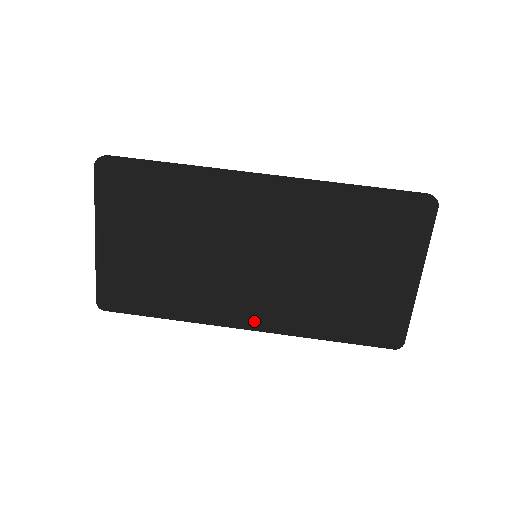
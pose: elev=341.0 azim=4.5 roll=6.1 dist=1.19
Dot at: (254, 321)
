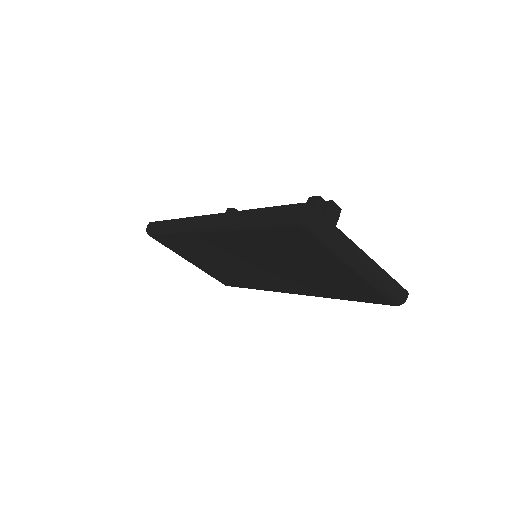
Dot at: (291, 291)
